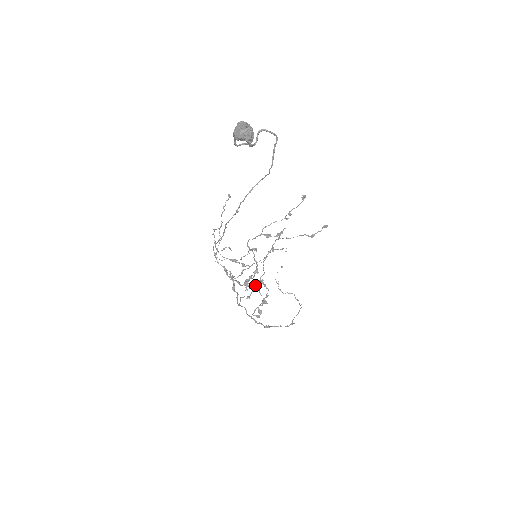
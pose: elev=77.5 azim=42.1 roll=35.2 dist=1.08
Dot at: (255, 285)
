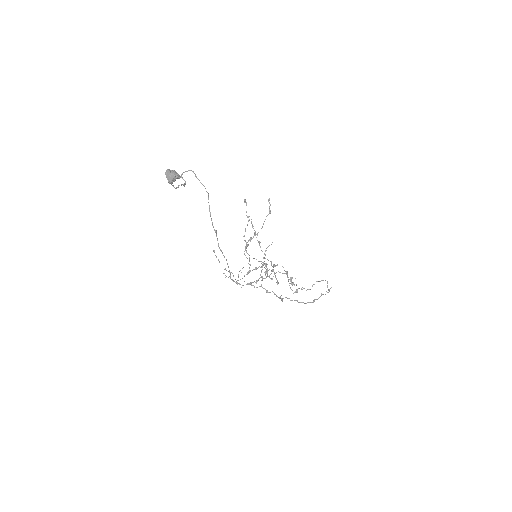
Dot at: (273, 271)
